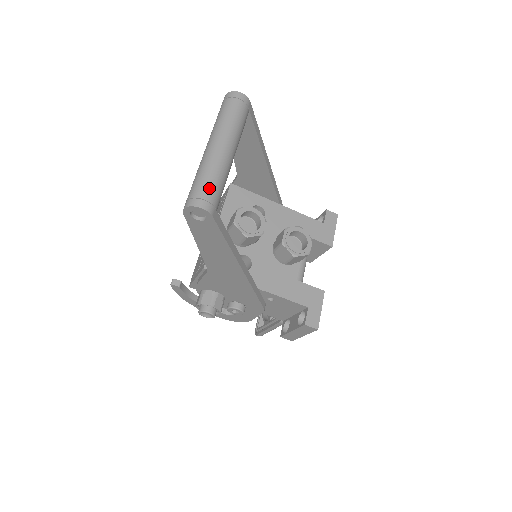
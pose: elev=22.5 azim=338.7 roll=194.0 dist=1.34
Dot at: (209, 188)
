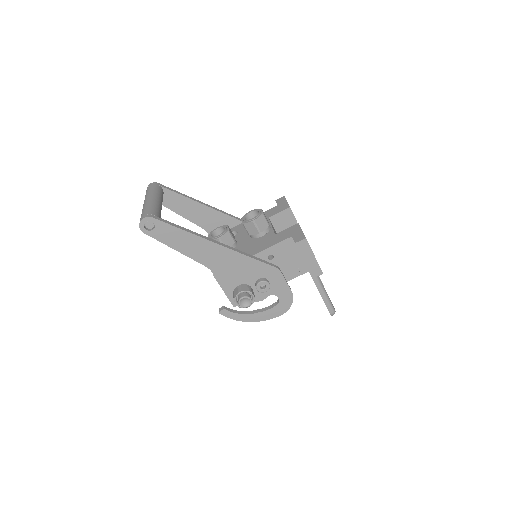
Dot at: (145, 212)
